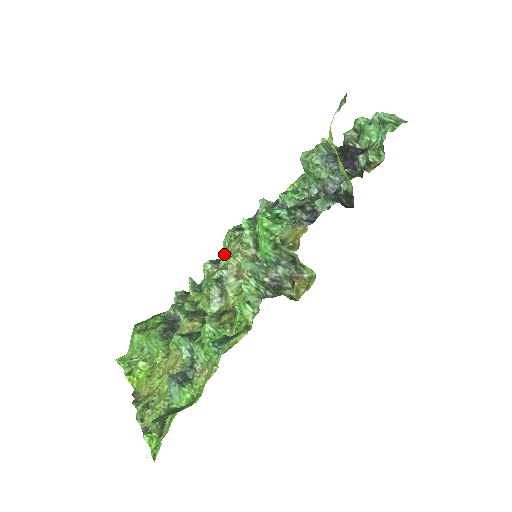
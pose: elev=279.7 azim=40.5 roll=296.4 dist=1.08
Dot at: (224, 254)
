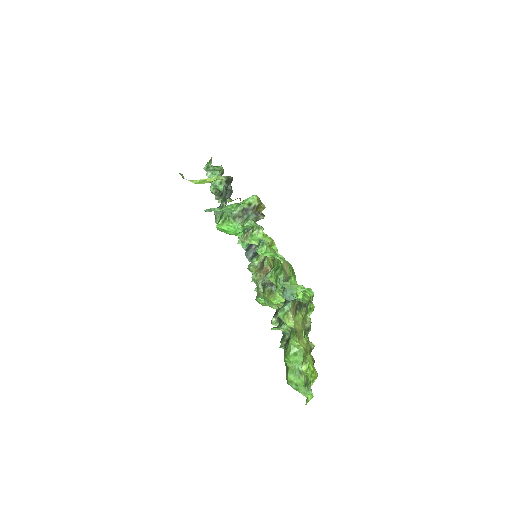
Dot at: occluded
